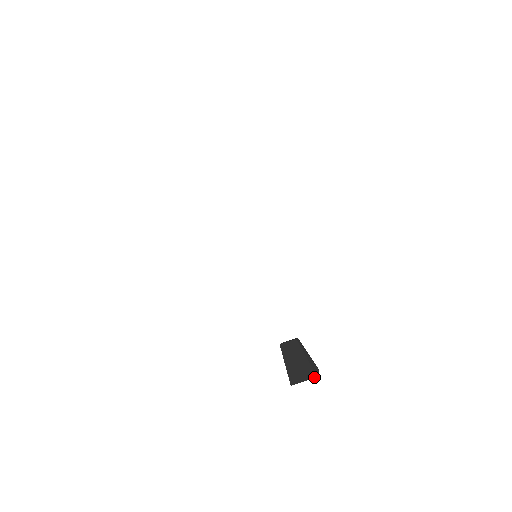
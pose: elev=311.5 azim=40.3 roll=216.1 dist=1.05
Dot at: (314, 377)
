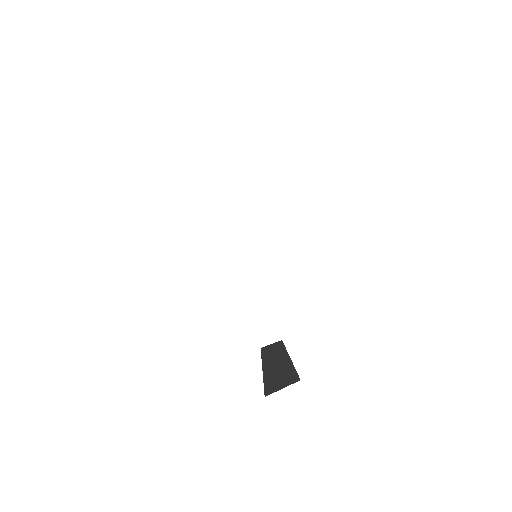
Dot at: (296, 381)
